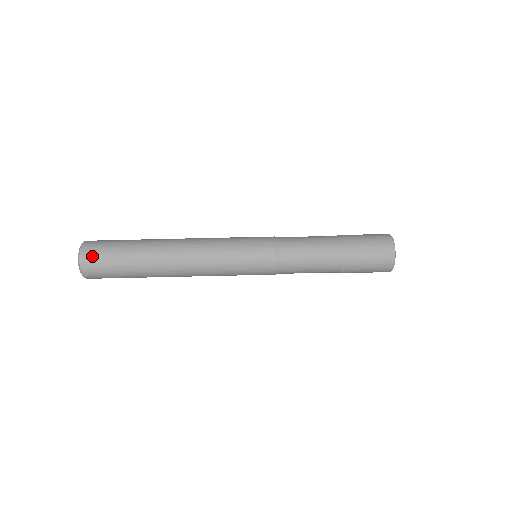
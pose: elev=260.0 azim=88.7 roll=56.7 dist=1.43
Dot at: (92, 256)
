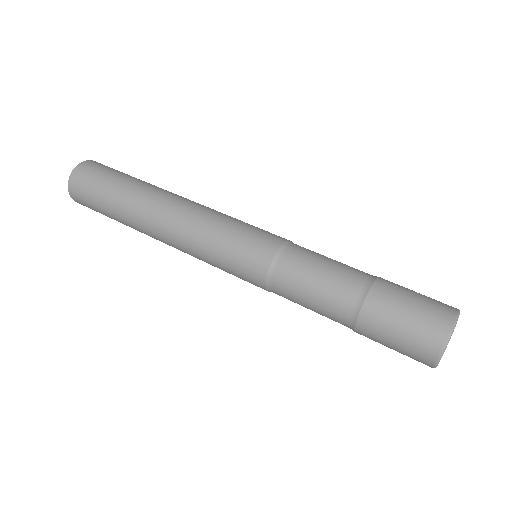
Dot at: (83, 176)
